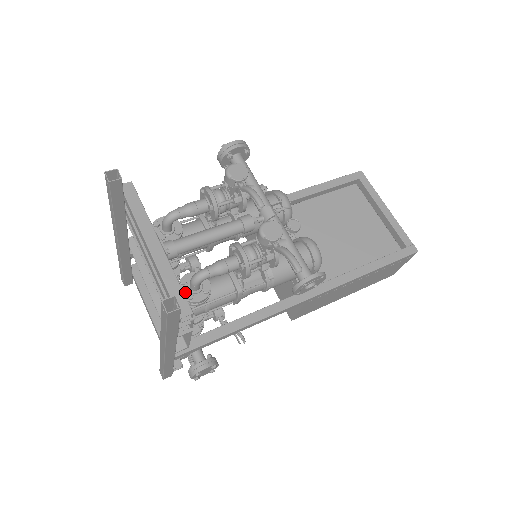
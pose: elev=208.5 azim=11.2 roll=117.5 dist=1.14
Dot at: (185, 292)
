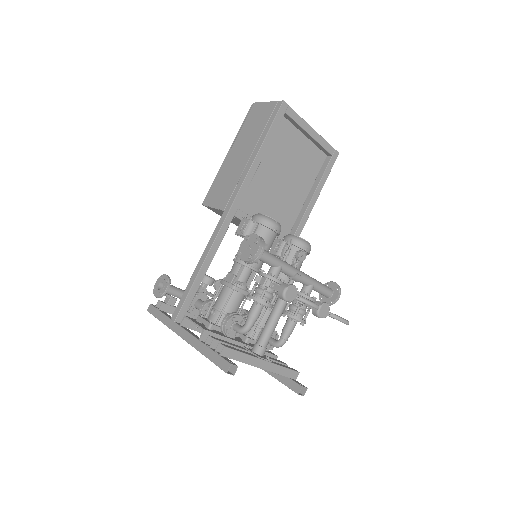
Dot at: (267, 348)
